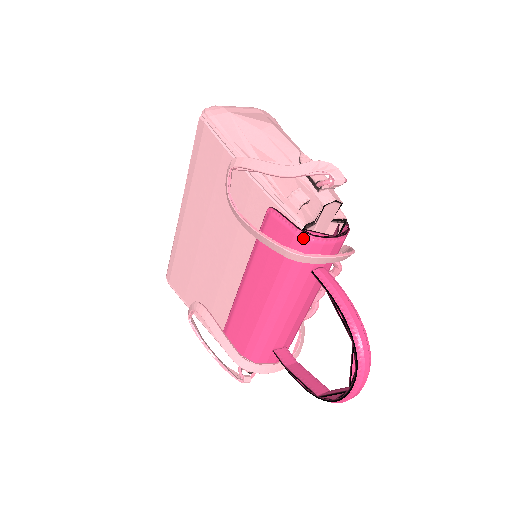
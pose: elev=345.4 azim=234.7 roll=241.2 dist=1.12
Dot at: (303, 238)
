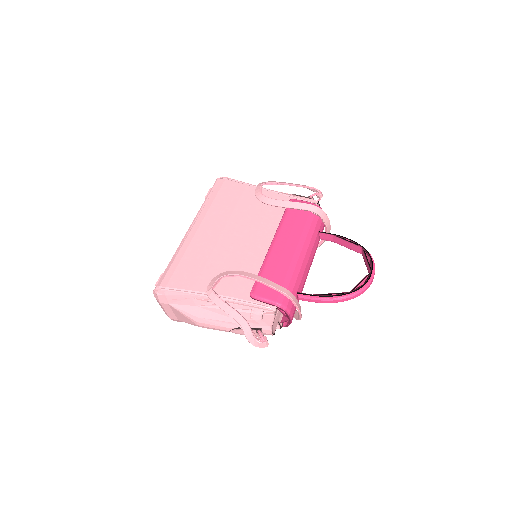
Dot at: occluded
